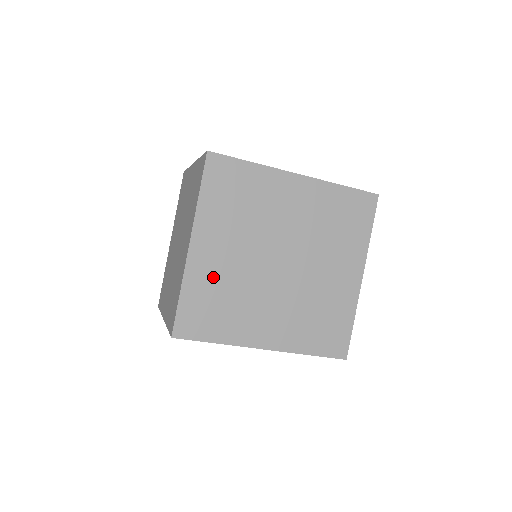
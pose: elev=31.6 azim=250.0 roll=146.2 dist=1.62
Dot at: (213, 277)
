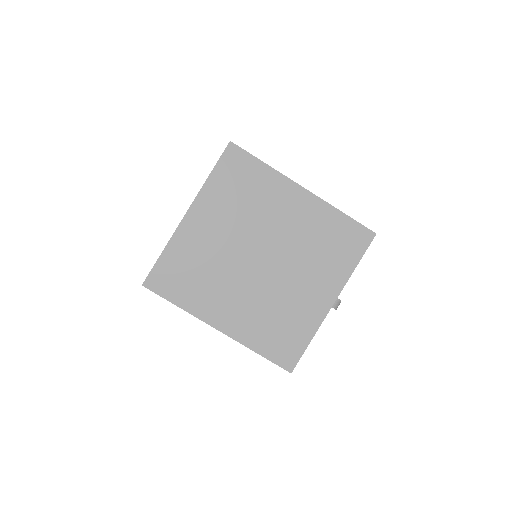
Dot at: (196, 248)
